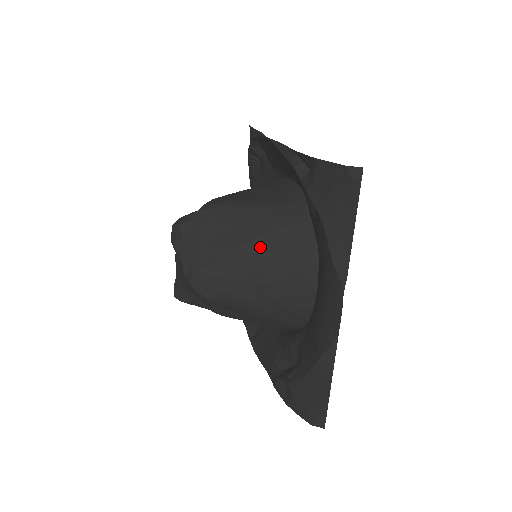
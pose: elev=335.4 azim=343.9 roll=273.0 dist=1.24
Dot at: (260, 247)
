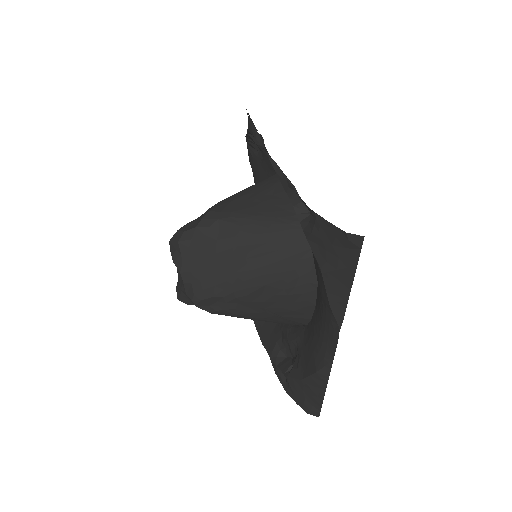
Dot at: (259, 270)
